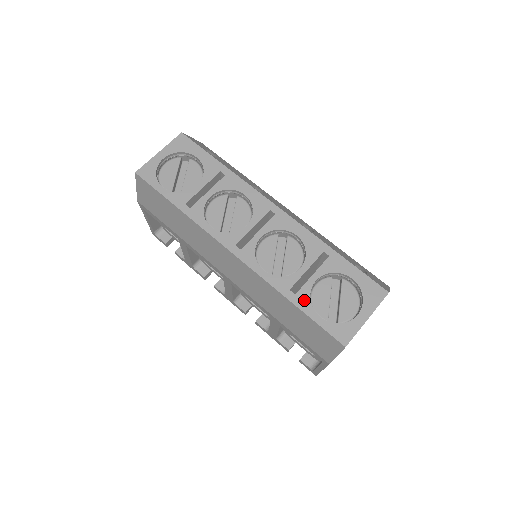
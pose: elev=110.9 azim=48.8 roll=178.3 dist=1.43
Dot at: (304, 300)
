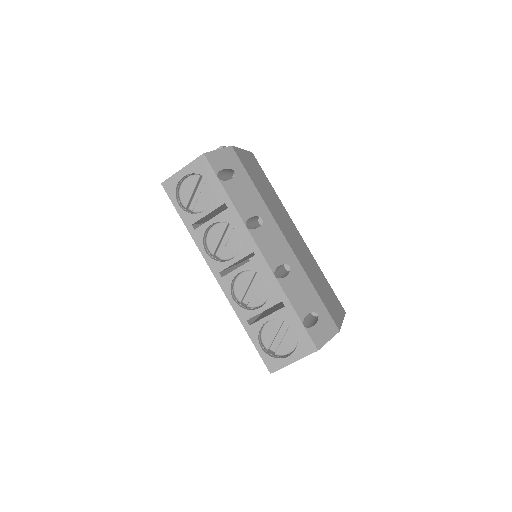
Dot at: (254, 332)
